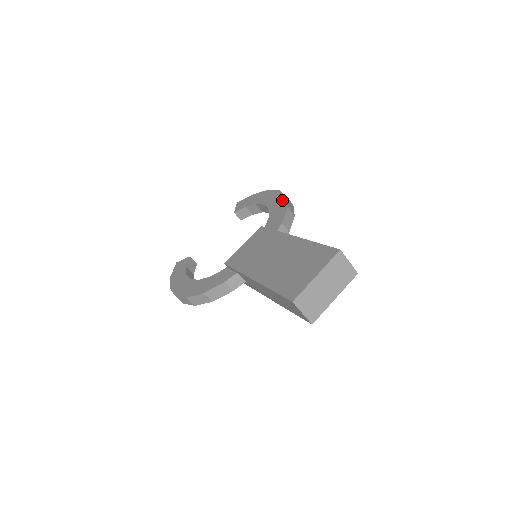
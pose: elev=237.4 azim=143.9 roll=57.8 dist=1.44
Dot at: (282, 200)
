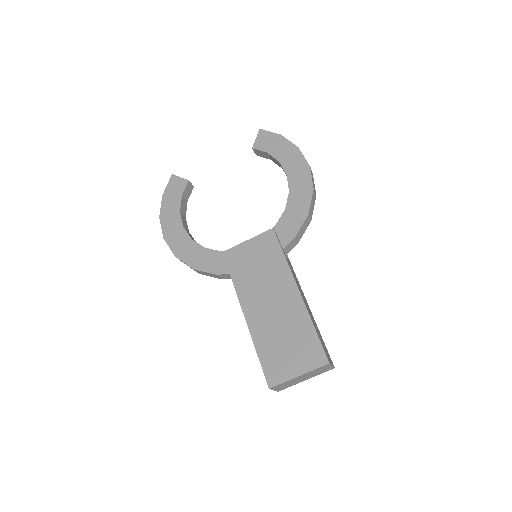
Dot at: (307, 193)
